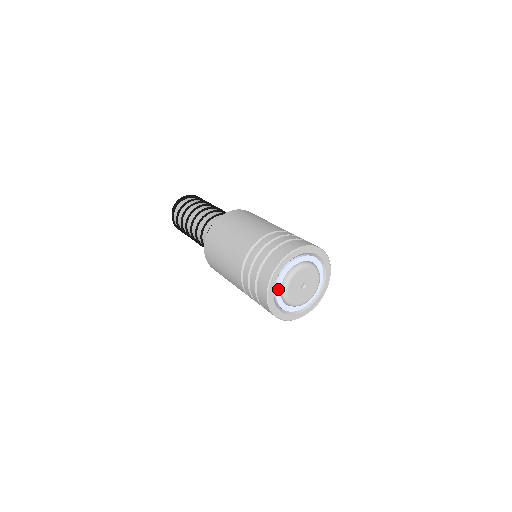
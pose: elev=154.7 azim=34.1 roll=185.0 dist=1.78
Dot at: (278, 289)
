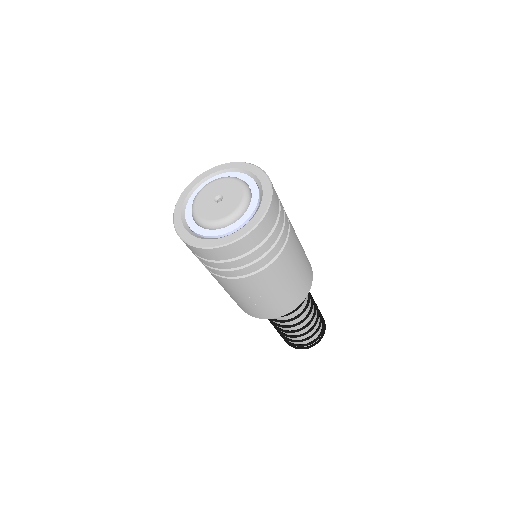
Dot at: occluded
